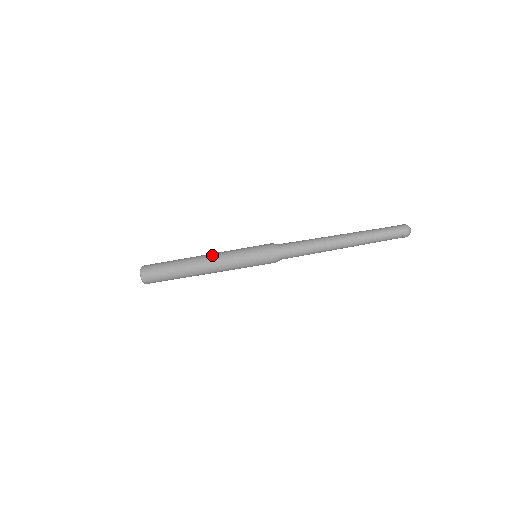
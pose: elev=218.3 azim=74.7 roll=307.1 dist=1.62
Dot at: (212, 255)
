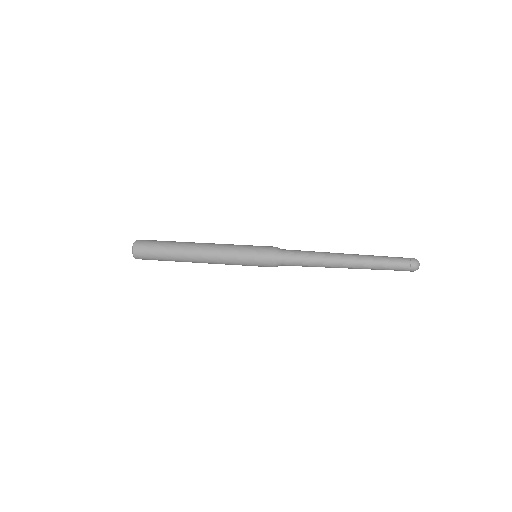
Dot at: (209, 256)
